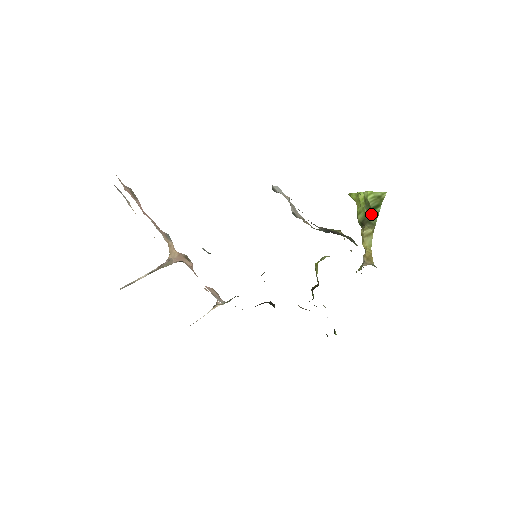
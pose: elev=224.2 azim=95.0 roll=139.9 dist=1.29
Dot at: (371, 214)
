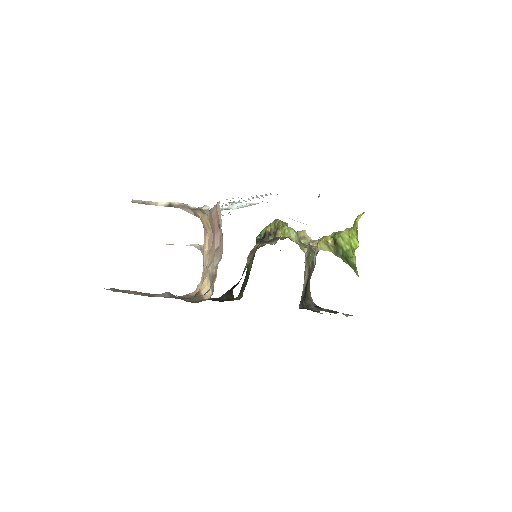
Dot at: (343, 256)
